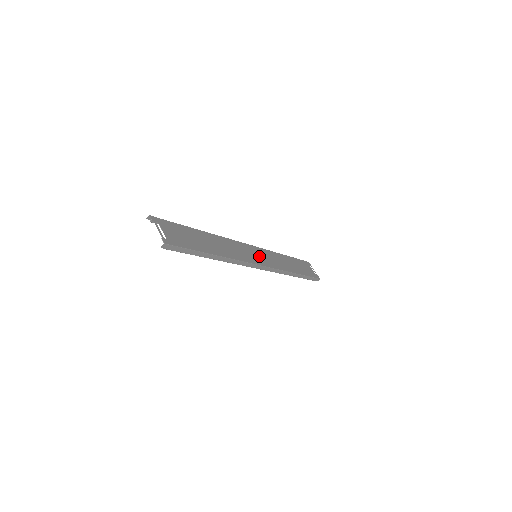
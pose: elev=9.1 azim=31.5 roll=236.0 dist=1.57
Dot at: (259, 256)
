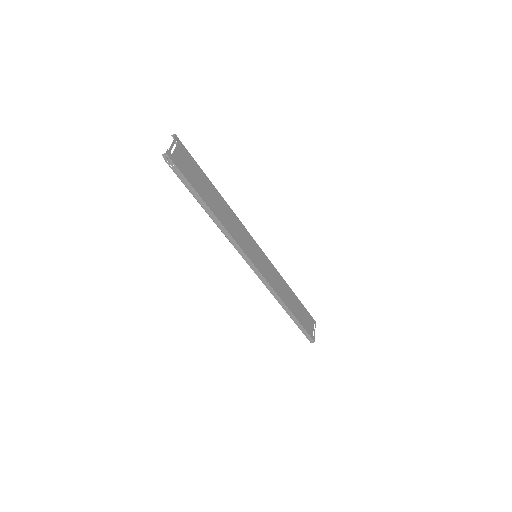
Dot at: (259, 259)
